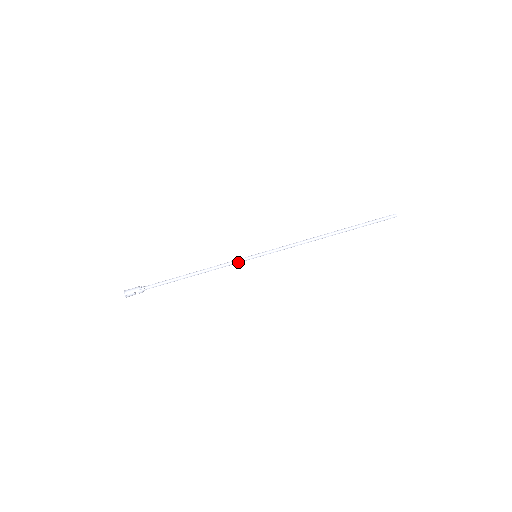
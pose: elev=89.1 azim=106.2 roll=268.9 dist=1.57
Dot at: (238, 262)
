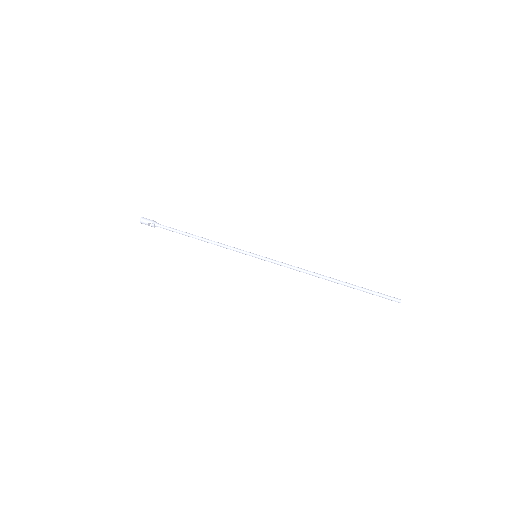
Dot at: (239, 251)
